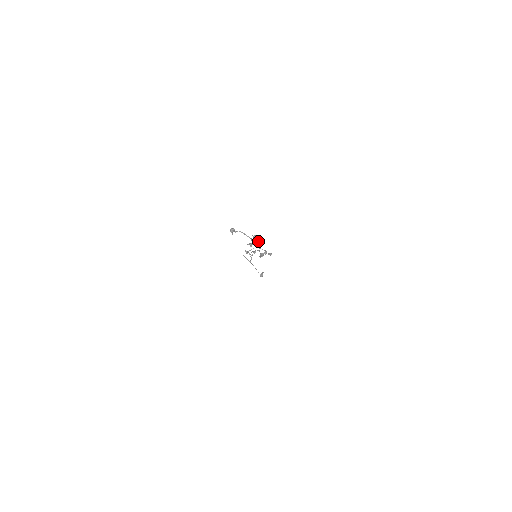
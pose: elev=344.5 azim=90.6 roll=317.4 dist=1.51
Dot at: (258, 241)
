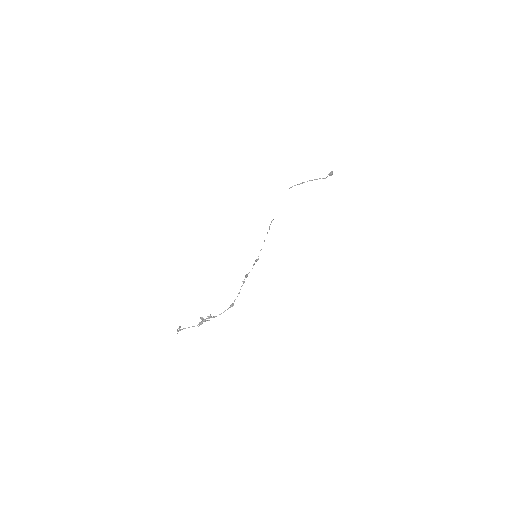
Dot at: (207, 318)
